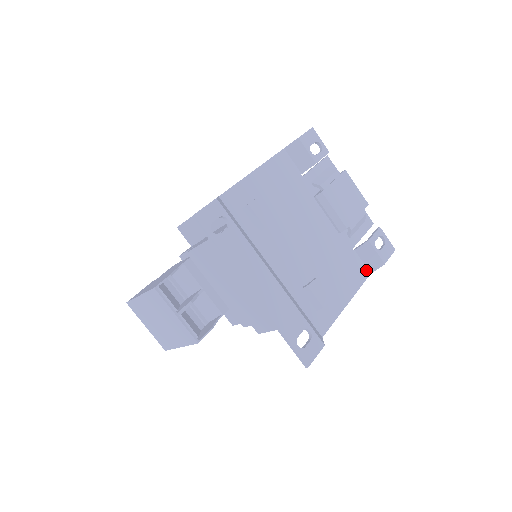
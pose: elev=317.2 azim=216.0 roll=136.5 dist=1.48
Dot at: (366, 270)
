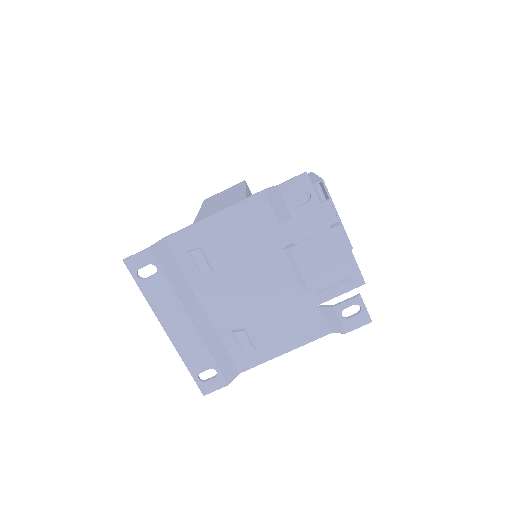
Dot at: (326, 329)
